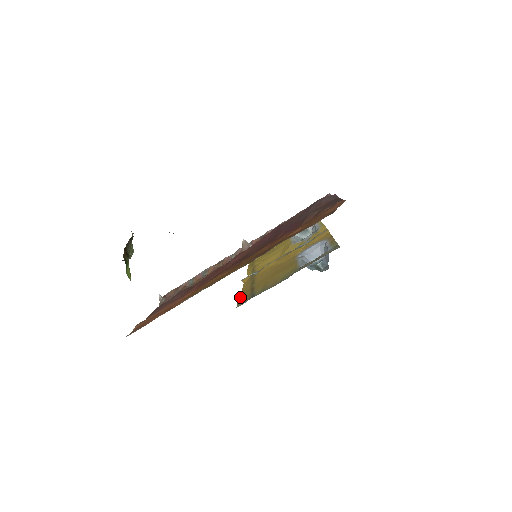
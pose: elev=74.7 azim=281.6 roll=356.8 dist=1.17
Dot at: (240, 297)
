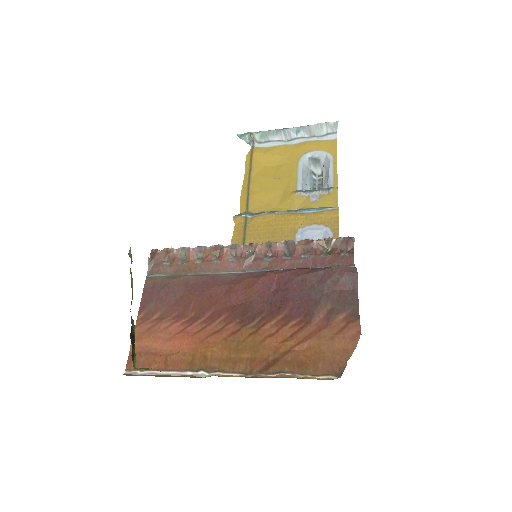
Dot at: occluded
